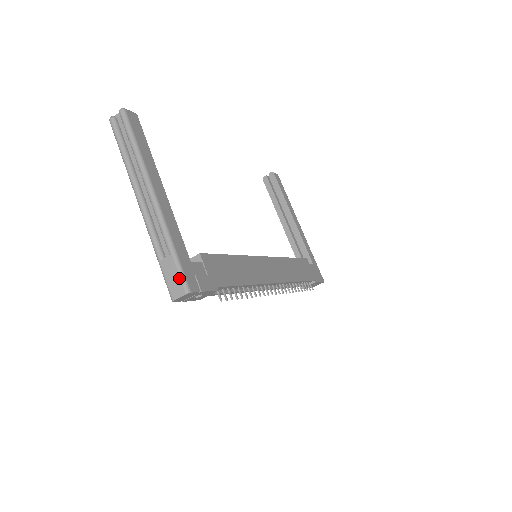
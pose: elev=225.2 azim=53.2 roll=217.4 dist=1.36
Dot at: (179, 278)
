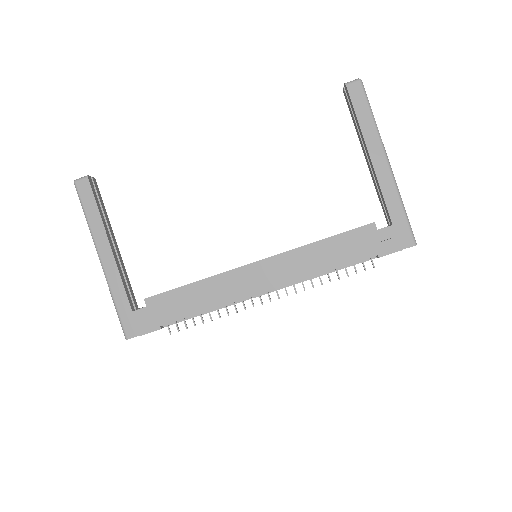
Dot at: (122, 327)
